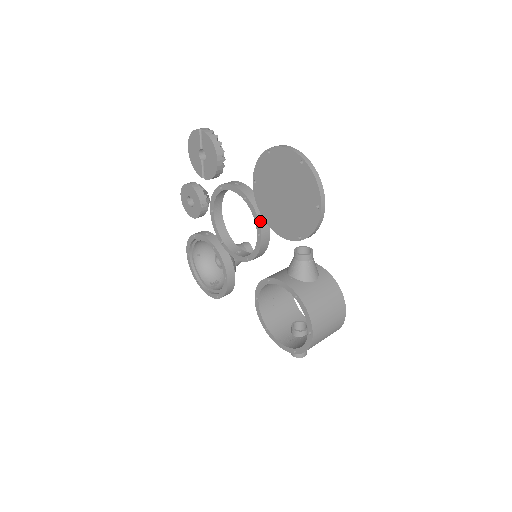
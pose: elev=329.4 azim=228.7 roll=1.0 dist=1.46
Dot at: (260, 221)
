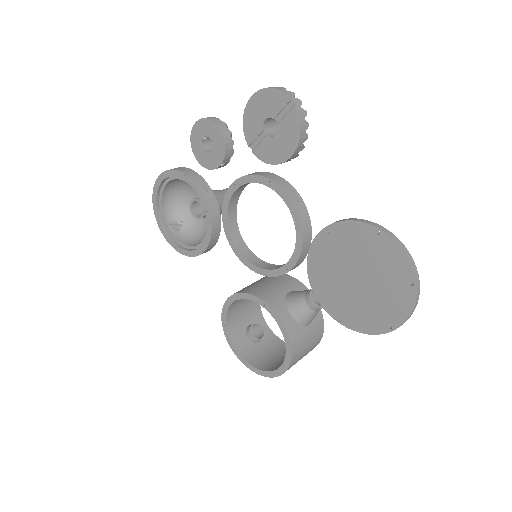
Dot at: (299, 259)
